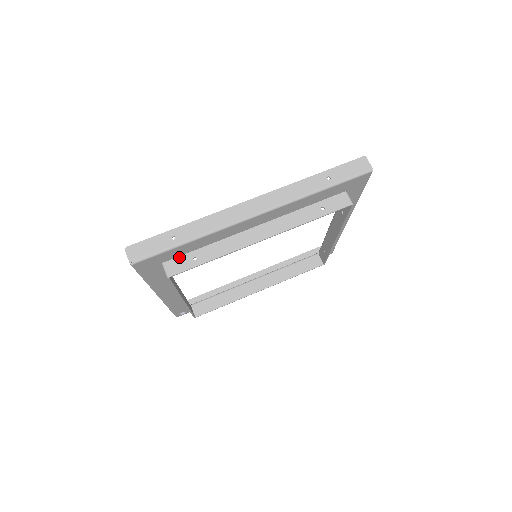
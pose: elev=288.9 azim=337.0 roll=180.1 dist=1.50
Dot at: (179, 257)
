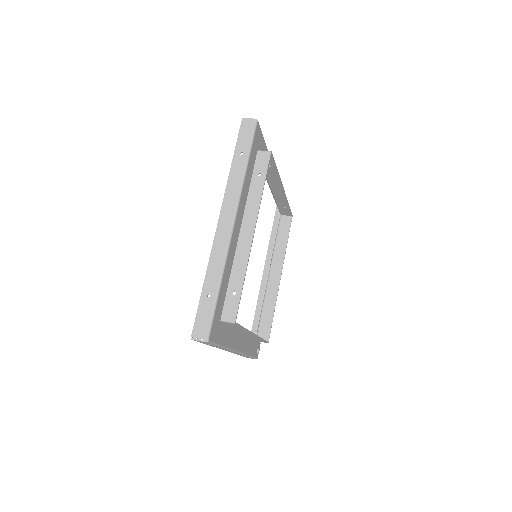
Dot at: (224, 304)
